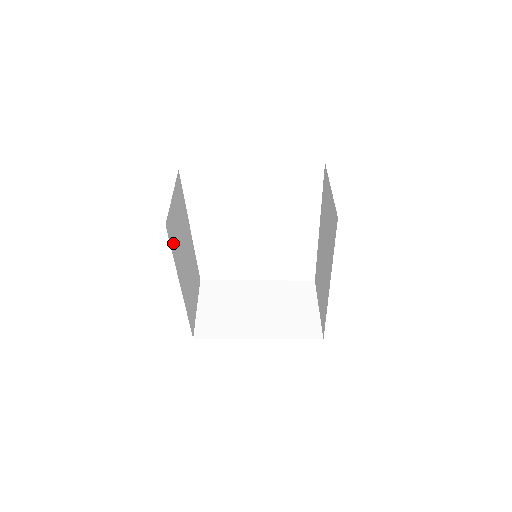
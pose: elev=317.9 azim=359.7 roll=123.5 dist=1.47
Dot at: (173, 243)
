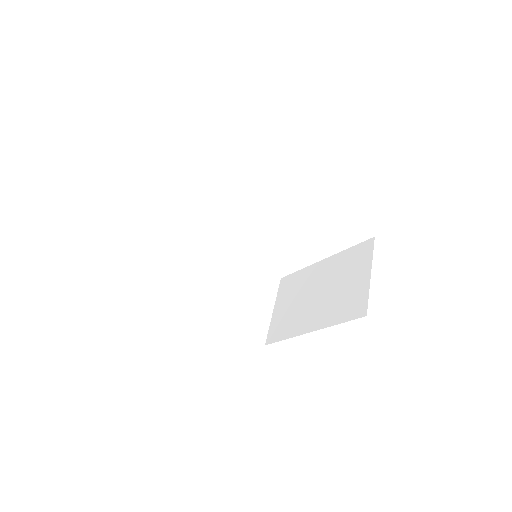
Dot at: (168, 284)
